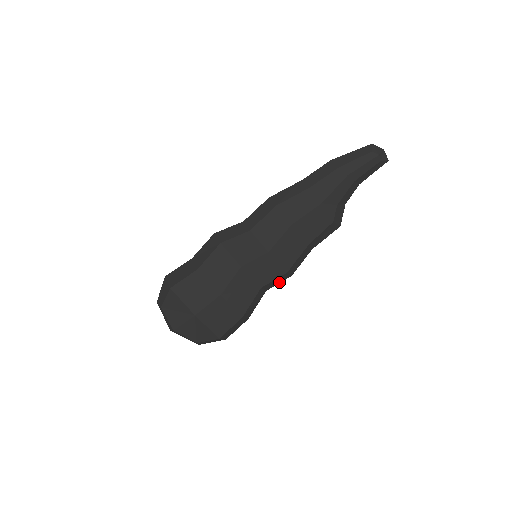
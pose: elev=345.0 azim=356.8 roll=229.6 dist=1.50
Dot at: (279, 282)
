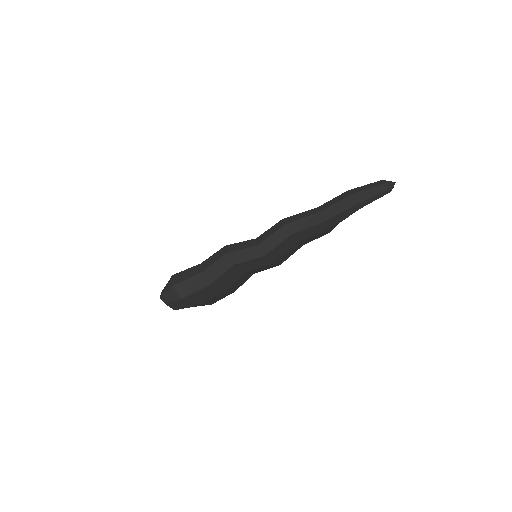
Dot at: occluded
